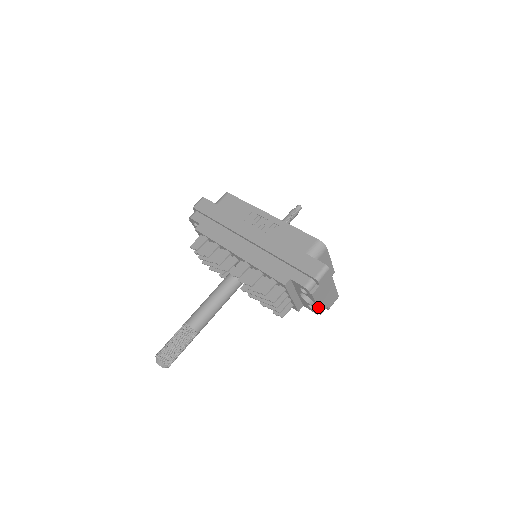
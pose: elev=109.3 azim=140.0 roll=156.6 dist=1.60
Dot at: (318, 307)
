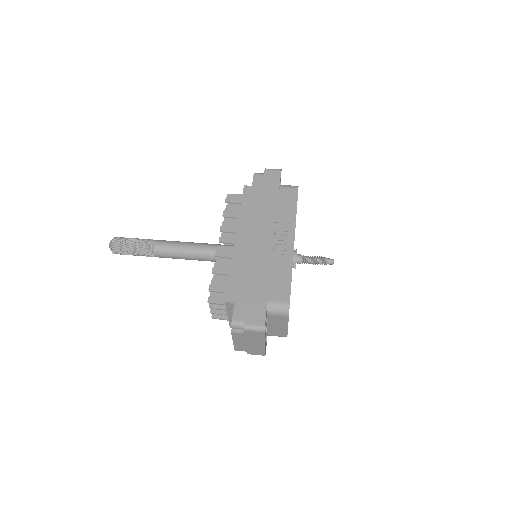
Dot at: (234, 344)
